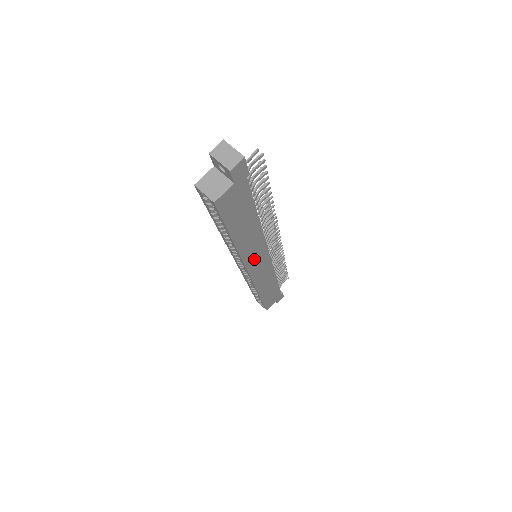
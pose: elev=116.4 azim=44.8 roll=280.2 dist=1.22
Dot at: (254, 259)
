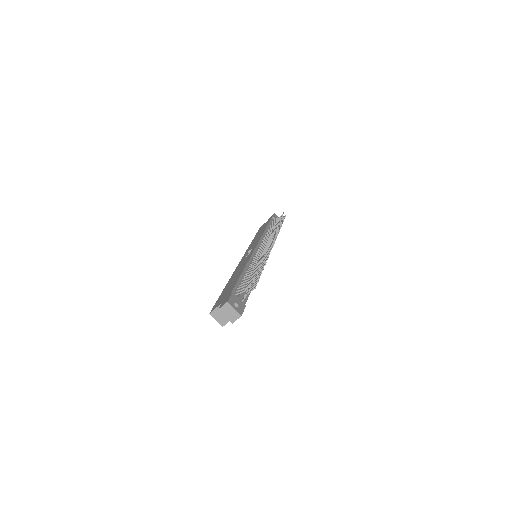
Dot at: occluded
